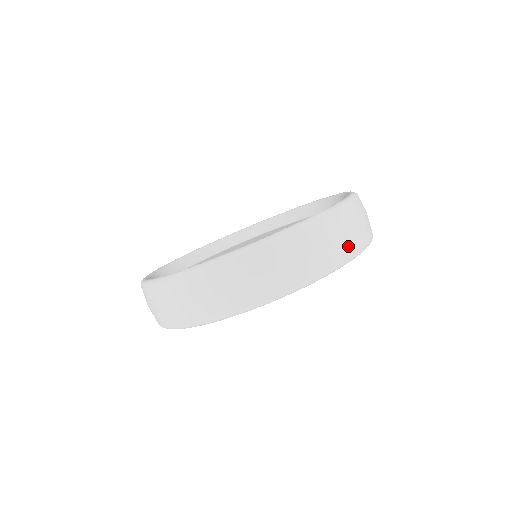
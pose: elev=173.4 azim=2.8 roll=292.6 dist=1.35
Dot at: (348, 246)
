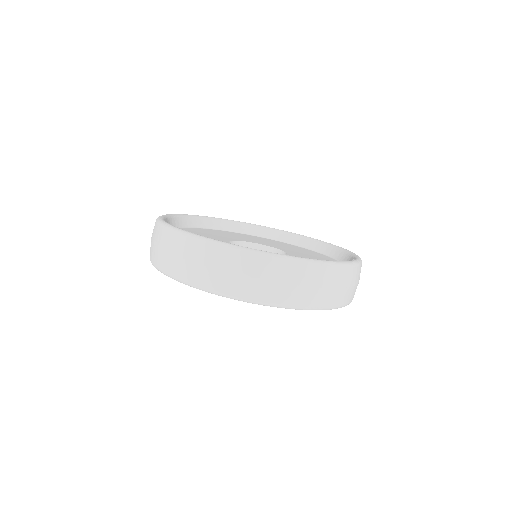
Dot at: occluded
